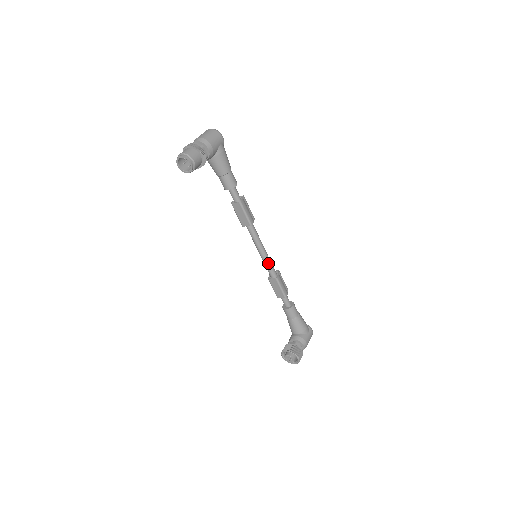
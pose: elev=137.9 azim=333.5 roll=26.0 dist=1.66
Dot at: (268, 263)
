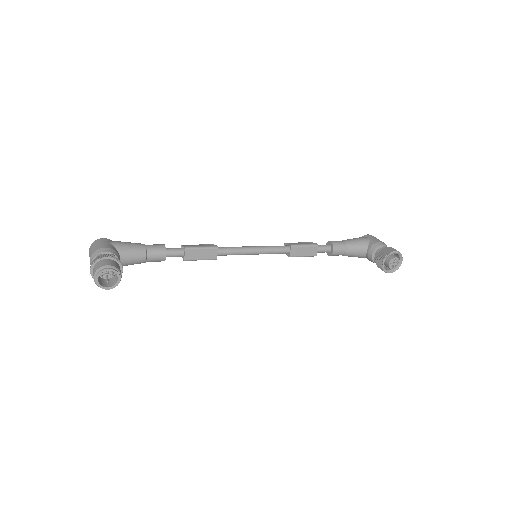
Dot at: (270, 249)
